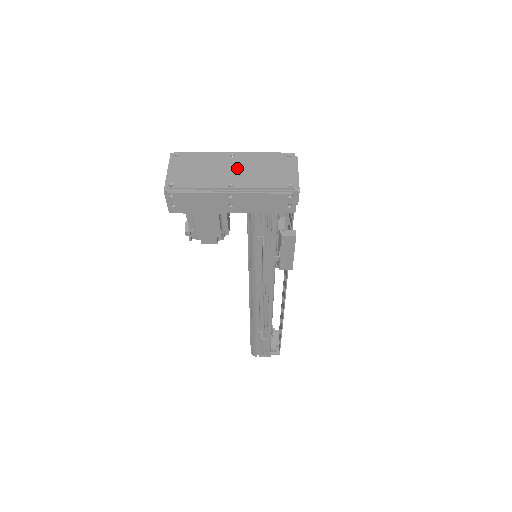
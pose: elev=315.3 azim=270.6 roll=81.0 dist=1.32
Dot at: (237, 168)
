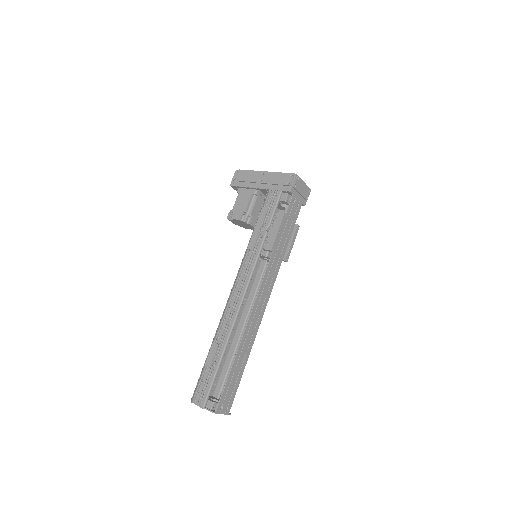
Dot at: occluded
